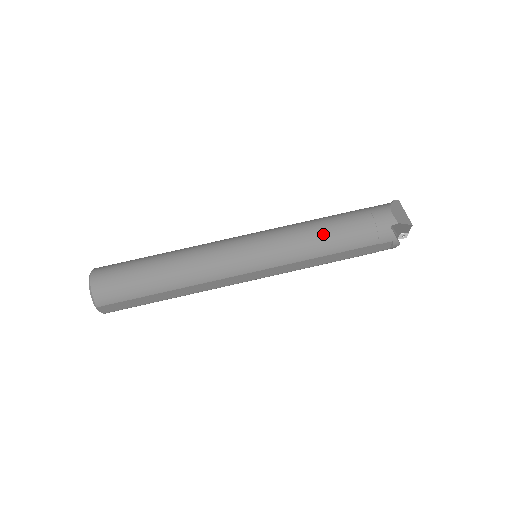
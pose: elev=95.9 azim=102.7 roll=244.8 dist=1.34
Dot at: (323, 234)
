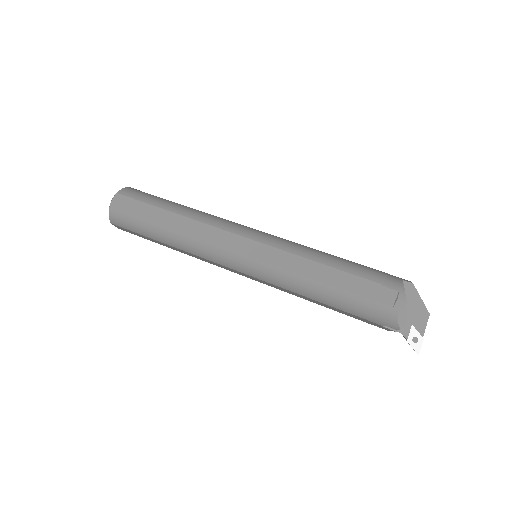
Dot at: occluded
